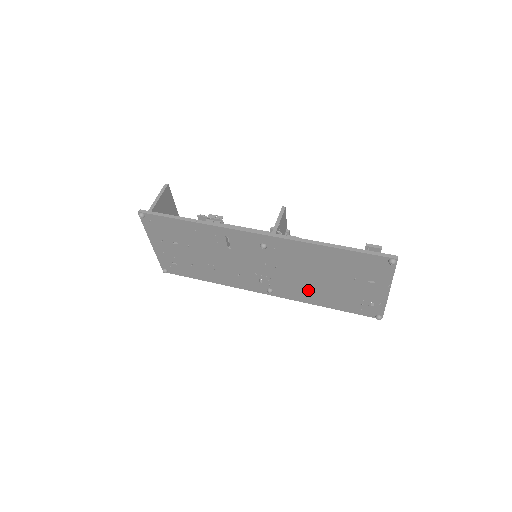
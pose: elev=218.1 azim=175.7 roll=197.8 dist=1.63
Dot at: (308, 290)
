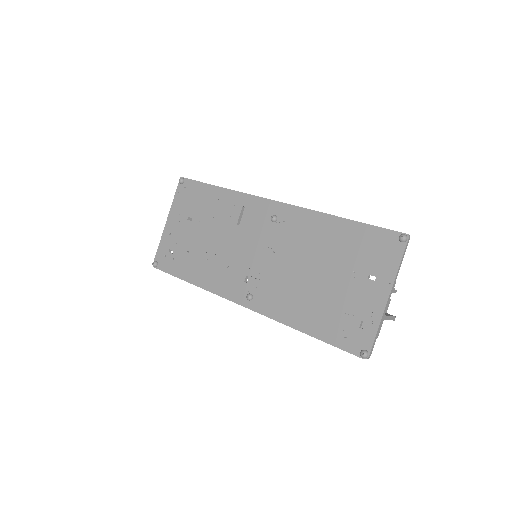
Dot at: (293, 296)
